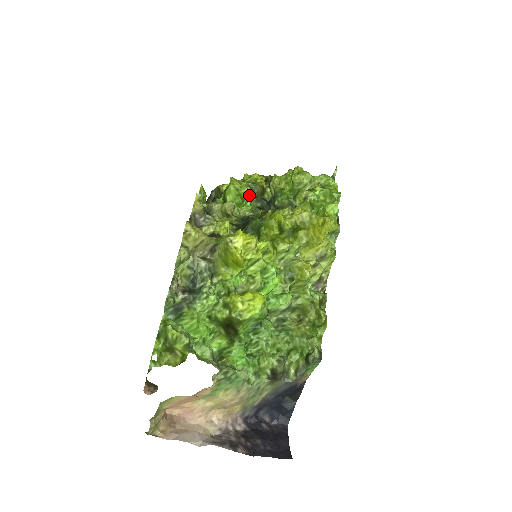
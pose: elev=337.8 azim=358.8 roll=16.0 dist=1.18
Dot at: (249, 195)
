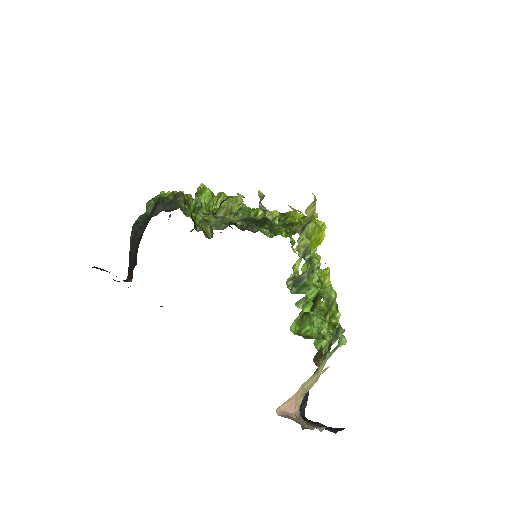
Dot at: occluded
